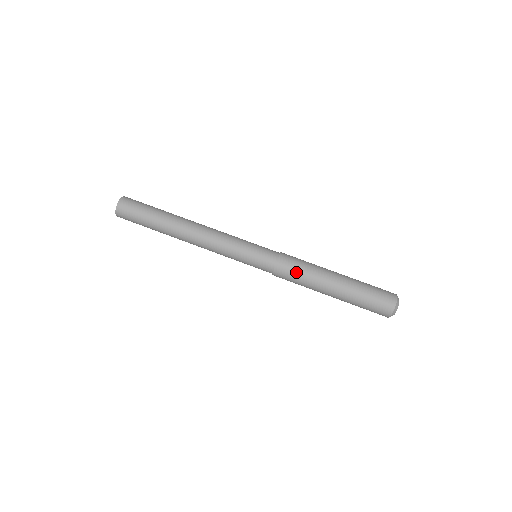
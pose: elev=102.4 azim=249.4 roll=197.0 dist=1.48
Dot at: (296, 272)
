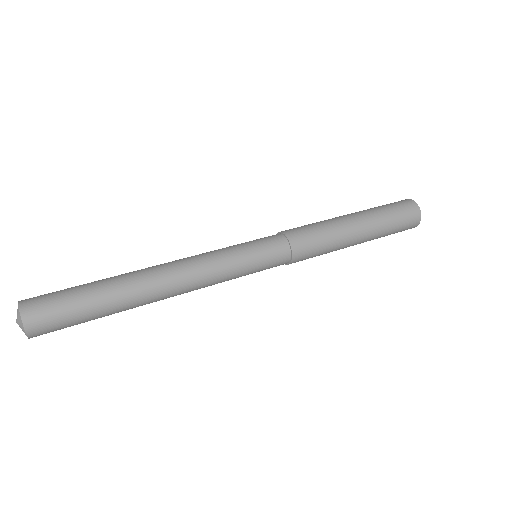
Dot at: (317, 243)
